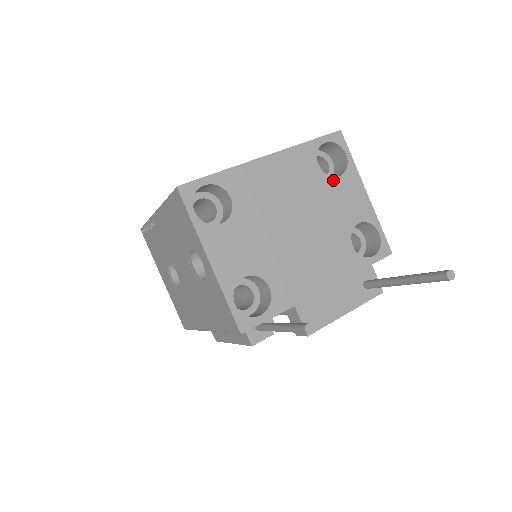
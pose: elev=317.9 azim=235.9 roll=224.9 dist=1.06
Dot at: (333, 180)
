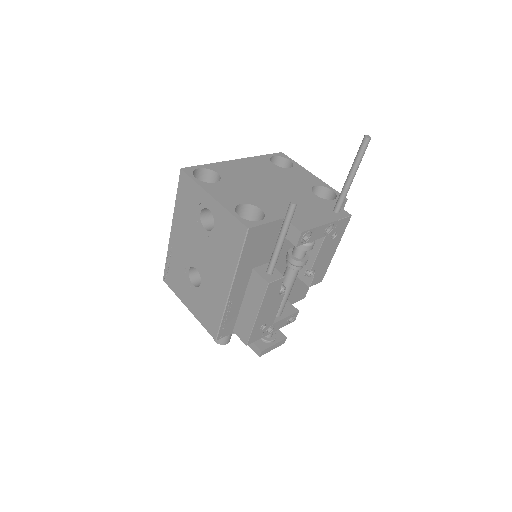
Dot at: (286, 169)
